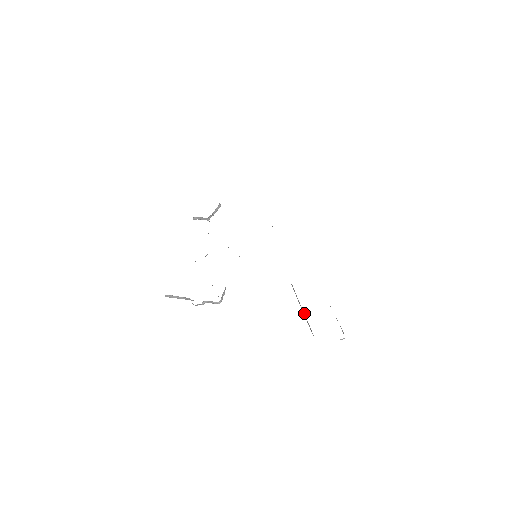
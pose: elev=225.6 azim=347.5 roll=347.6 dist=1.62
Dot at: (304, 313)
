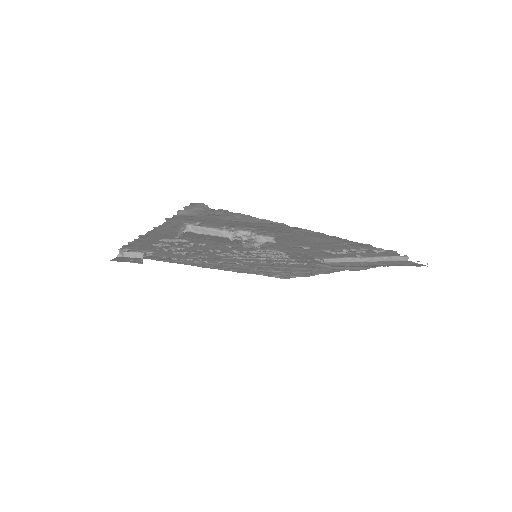
Dot at: (371, 258)
